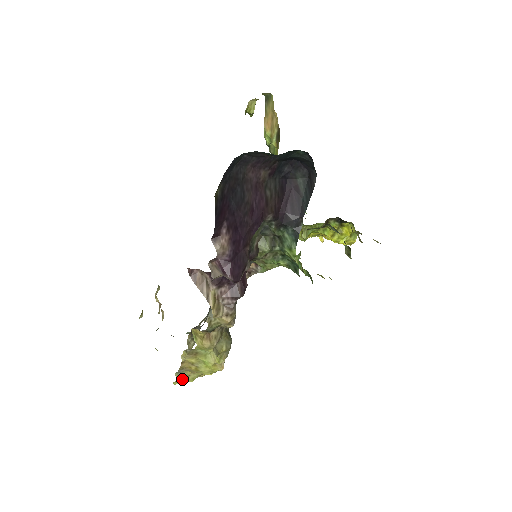
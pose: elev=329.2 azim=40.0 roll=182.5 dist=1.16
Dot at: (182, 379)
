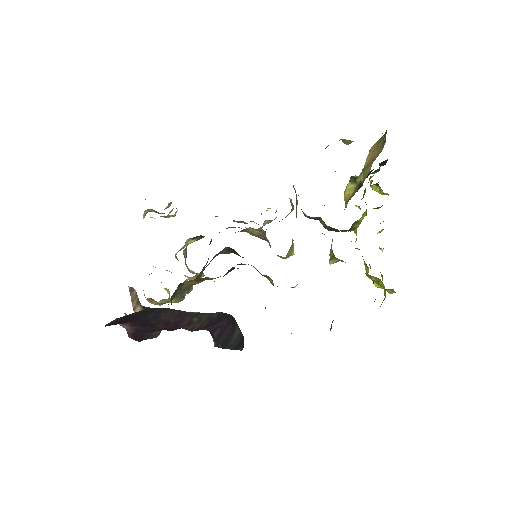
Dot at: occluded
